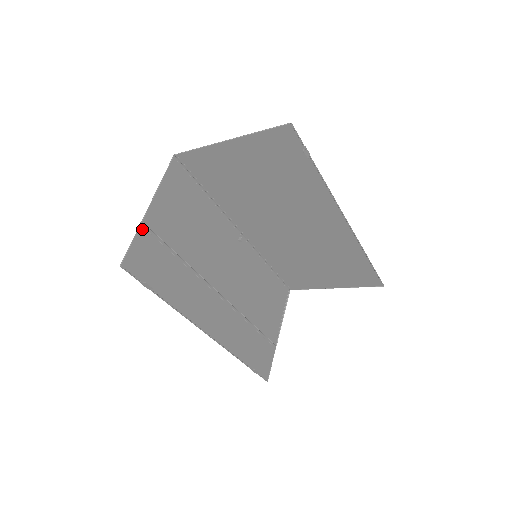
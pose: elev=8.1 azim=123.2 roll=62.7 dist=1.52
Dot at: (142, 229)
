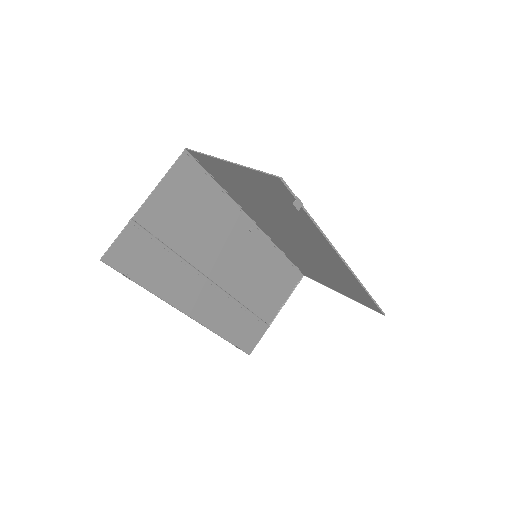
Dot at: (131, 226)
